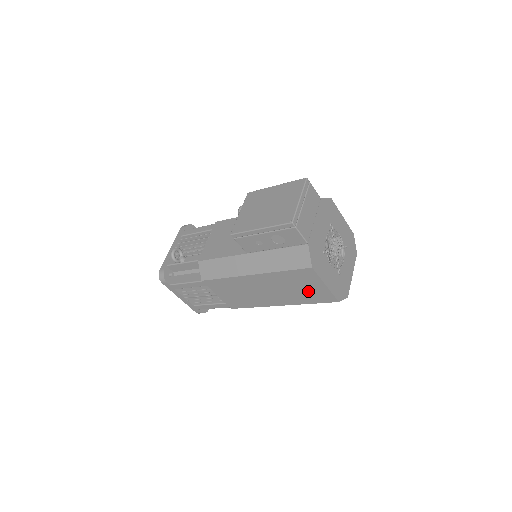
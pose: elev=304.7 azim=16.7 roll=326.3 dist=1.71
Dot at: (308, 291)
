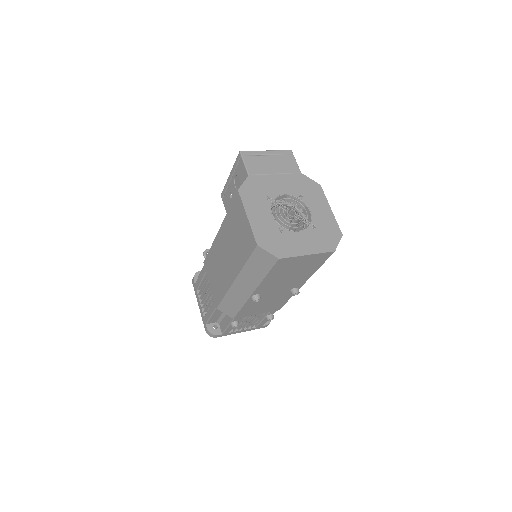
Dot at: (242, 237)
